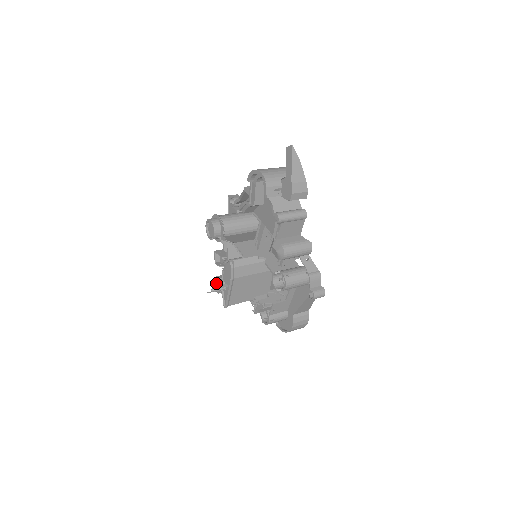
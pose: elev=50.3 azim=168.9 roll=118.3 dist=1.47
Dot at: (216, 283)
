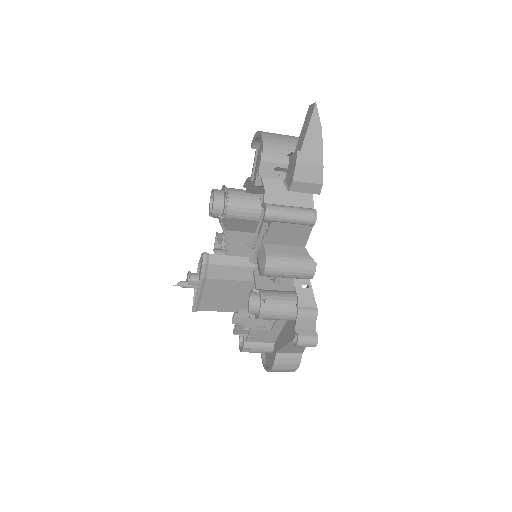
Dot at: (187, 276)
